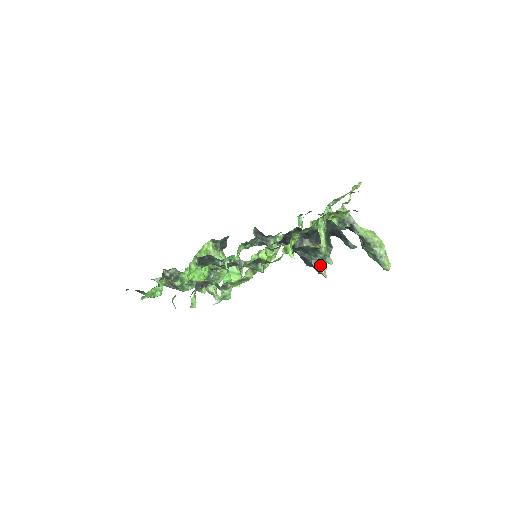
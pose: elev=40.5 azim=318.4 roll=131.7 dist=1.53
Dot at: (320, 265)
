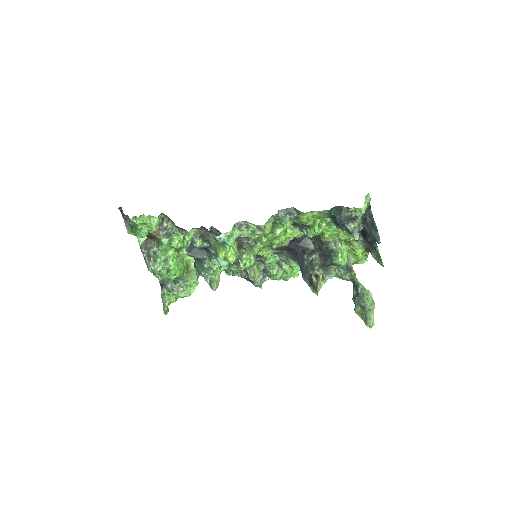
Dot at: (318, 280)
